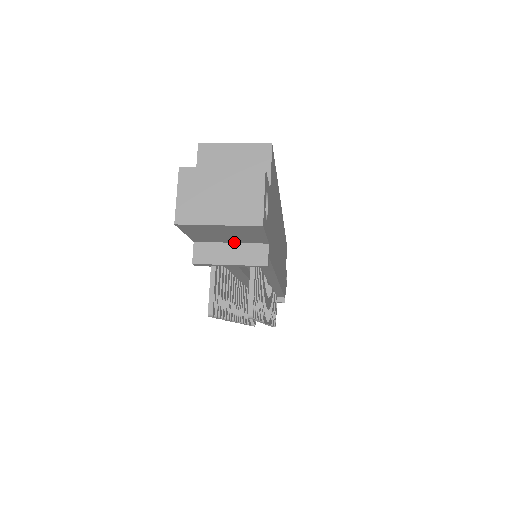
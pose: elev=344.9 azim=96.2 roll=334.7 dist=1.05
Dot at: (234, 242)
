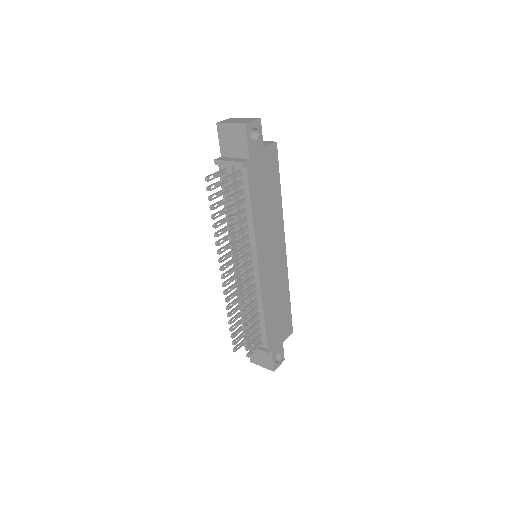
Dot at: (236, 157)
